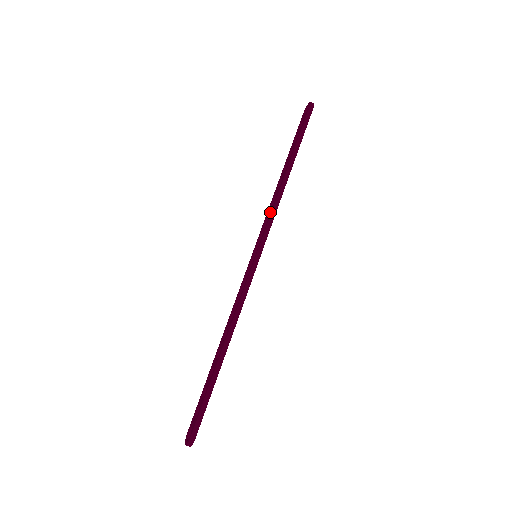
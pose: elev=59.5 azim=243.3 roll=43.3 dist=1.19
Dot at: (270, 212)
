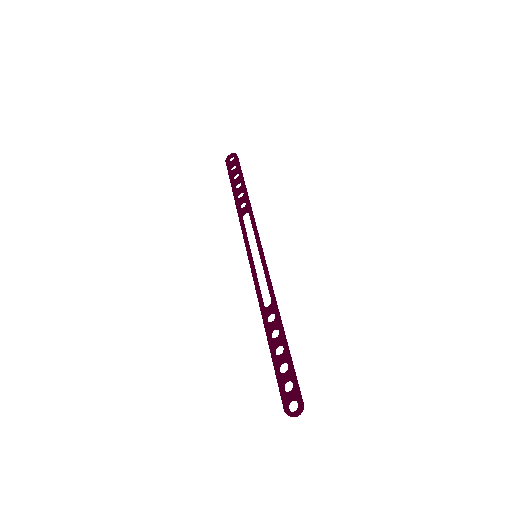
Dot at: (244, 226)
